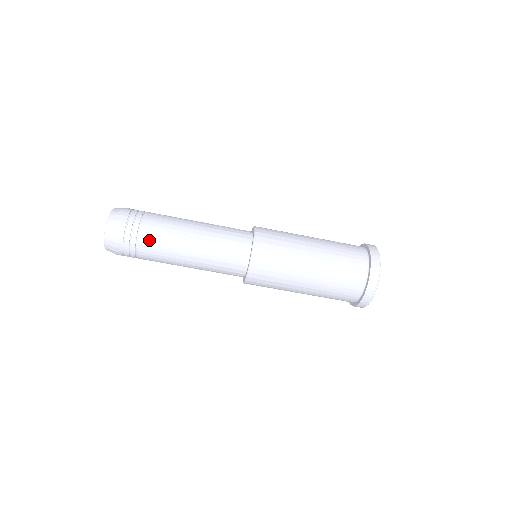
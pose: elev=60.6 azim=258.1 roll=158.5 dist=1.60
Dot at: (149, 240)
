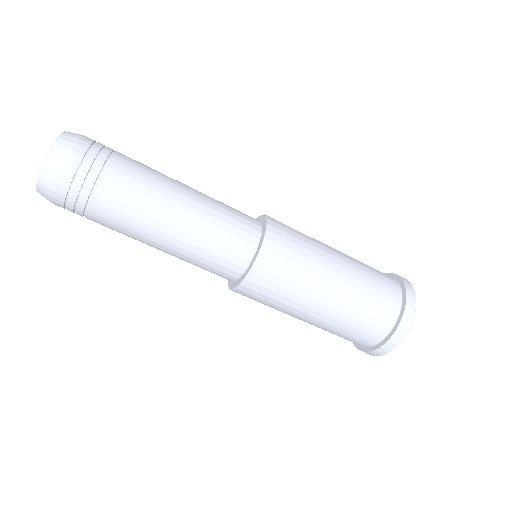
Dot at: (106, 210)
